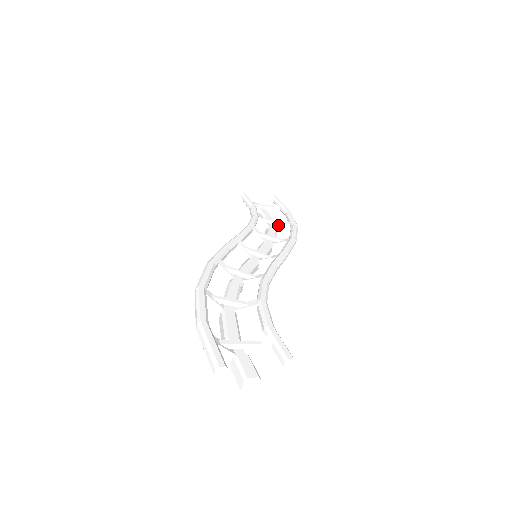
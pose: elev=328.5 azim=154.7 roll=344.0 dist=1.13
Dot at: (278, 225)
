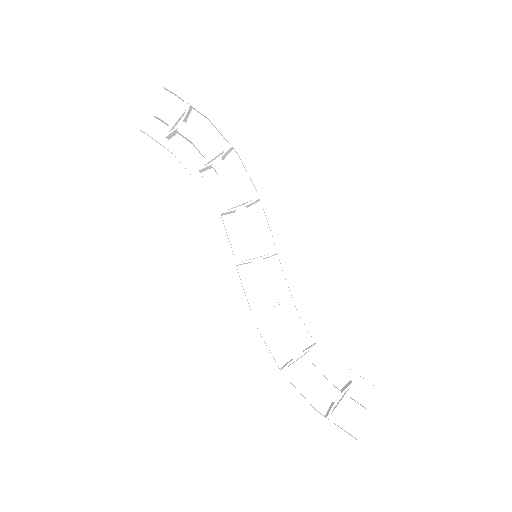
Dot at: (220, 155)
